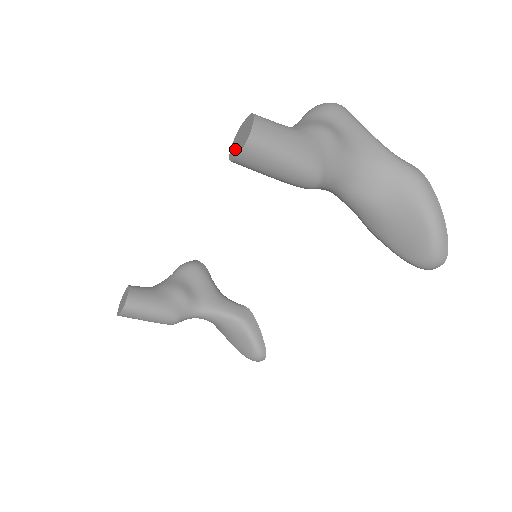
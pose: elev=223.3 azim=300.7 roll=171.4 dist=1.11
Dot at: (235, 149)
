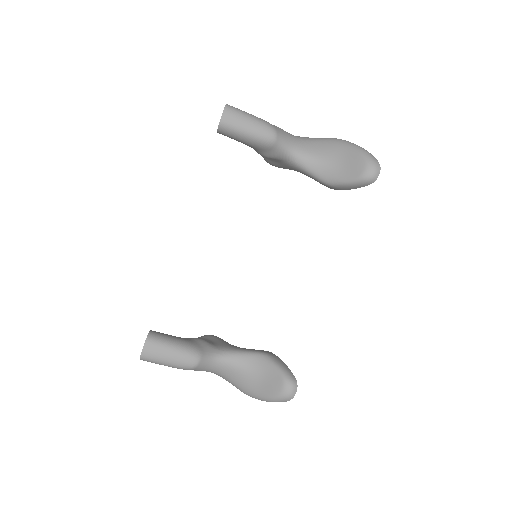
Dot at: occluded
